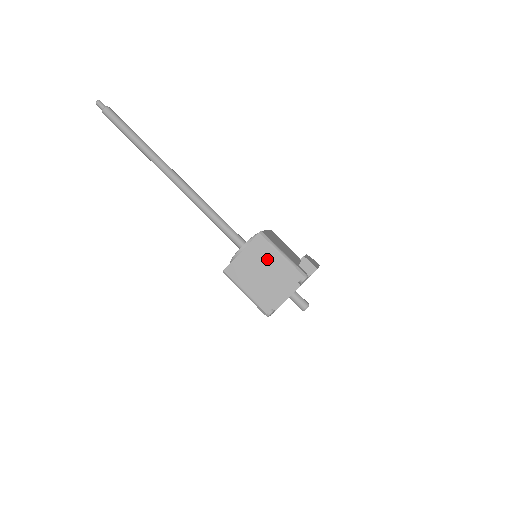
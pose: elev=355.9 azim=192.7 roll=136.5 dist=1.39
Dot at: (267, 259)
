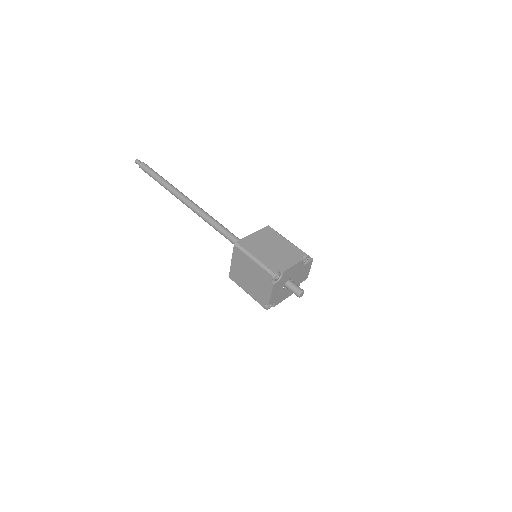
Dot at: (275, 240)
